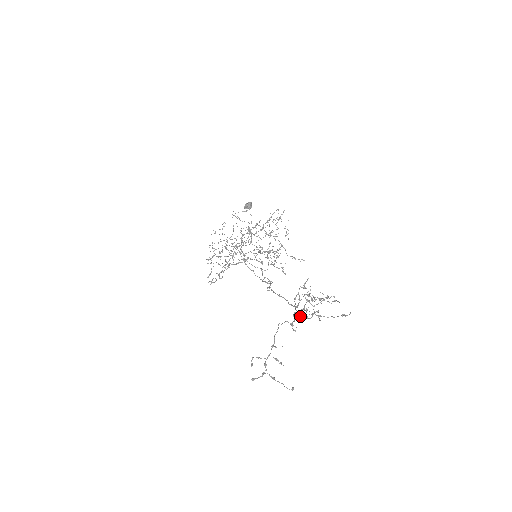
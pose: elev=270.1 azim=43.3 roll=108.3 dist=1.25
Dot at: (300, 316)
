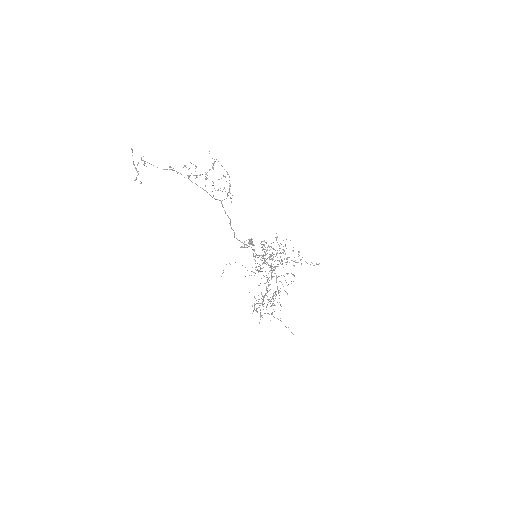
Dot at: occluded
